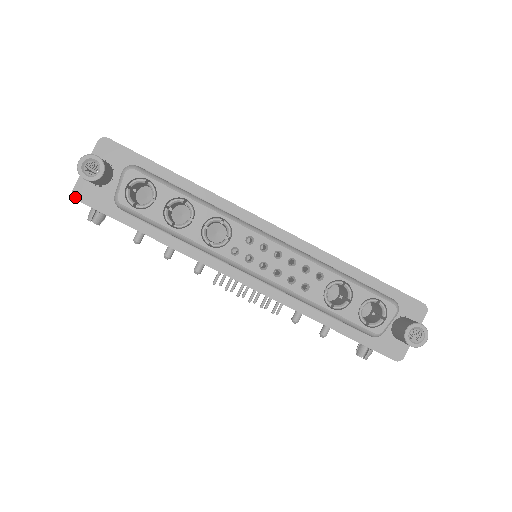
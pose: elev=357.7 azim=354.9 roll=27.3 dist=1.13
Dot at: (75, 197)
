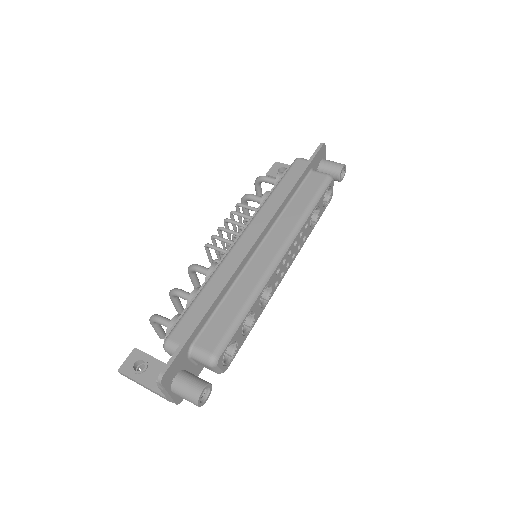
Dot at: occluded
